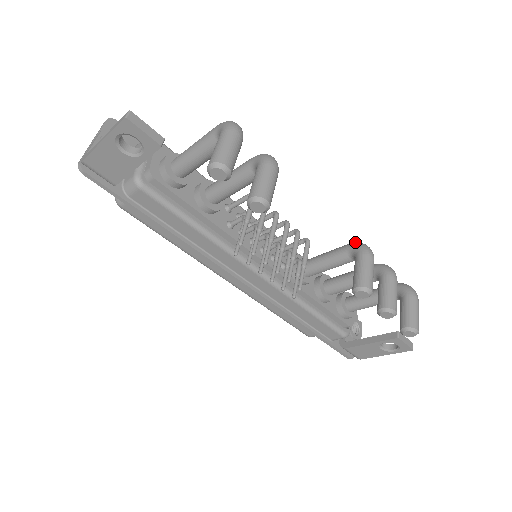
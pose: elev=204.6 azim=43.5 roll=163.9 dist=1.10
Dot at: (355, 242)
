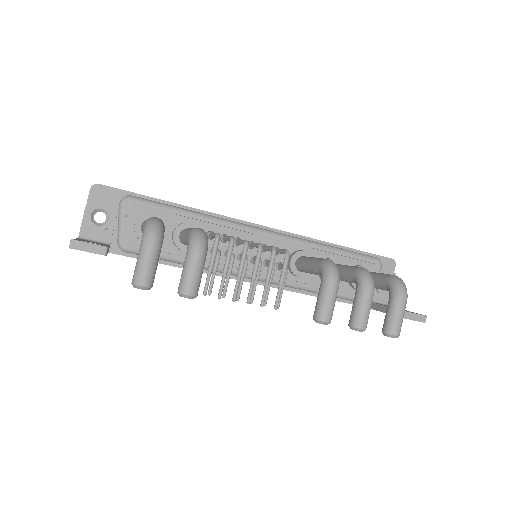
Dot at: (325, 262)
